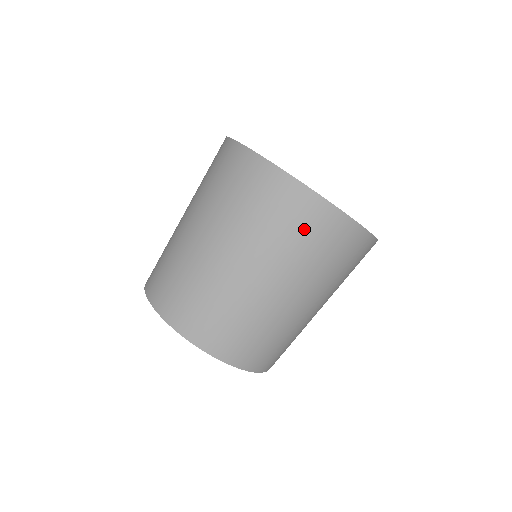
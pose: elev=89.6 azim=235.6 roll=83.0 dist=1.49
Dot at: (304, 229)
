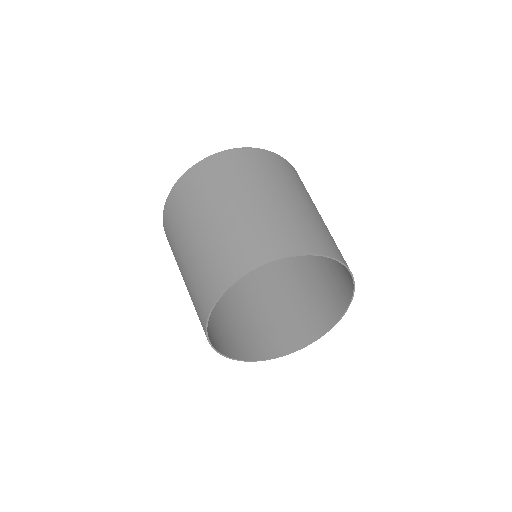
Dot at: (253, 163)
